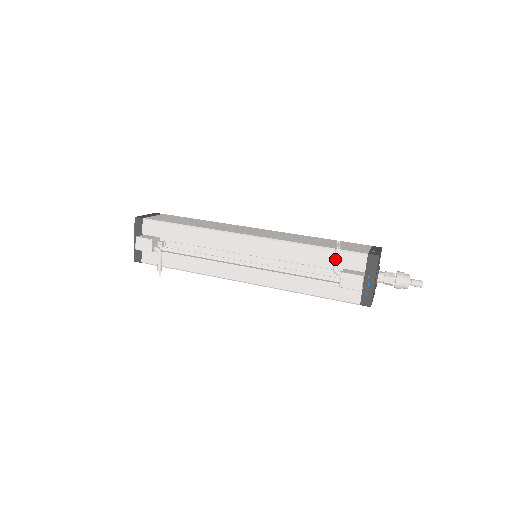
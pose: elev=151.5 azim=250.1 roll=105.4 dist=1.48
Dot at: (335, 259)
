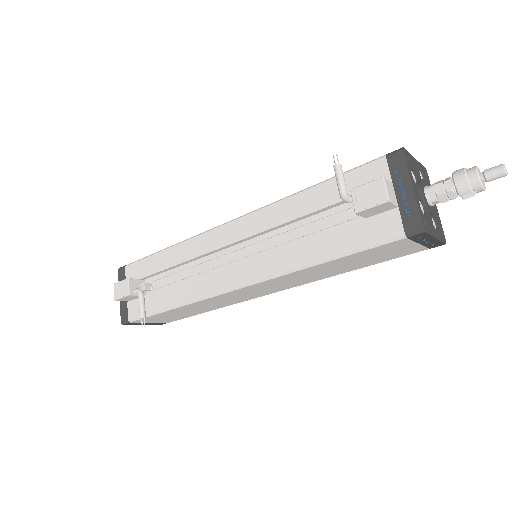
Dot at: (337, 180)
